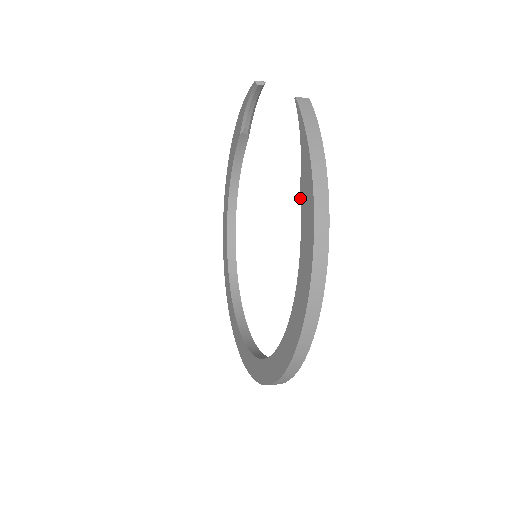
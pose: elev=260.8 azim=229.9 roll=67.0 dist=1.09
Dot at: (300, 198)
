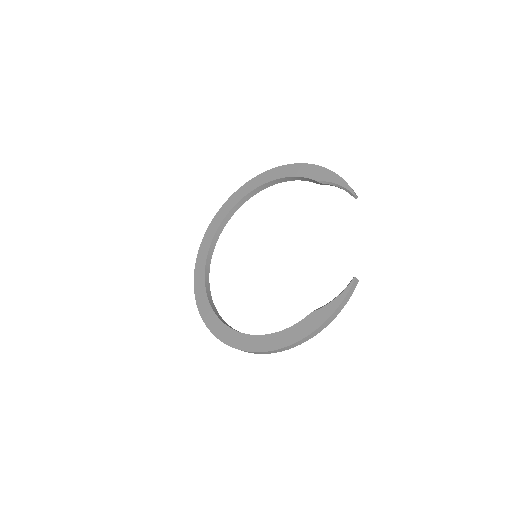
Dot at: (308, 315)
